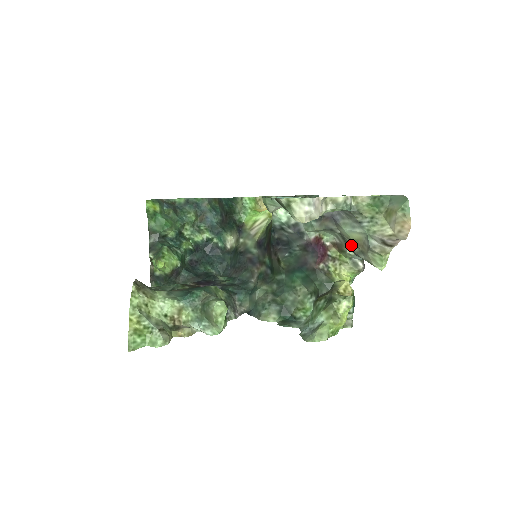
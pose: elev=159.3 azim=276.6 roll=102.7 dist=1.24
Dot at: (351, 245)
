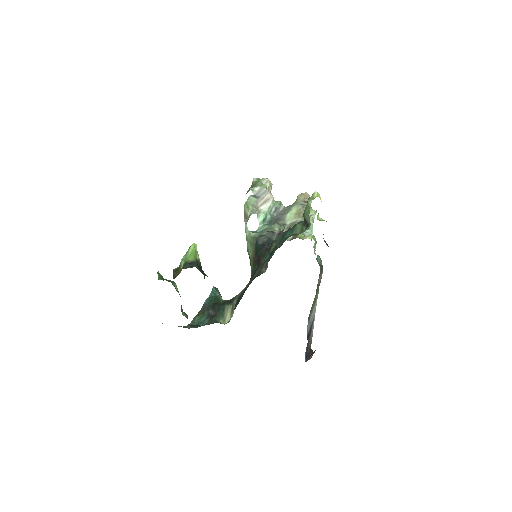
Dot at: (297, 221)
